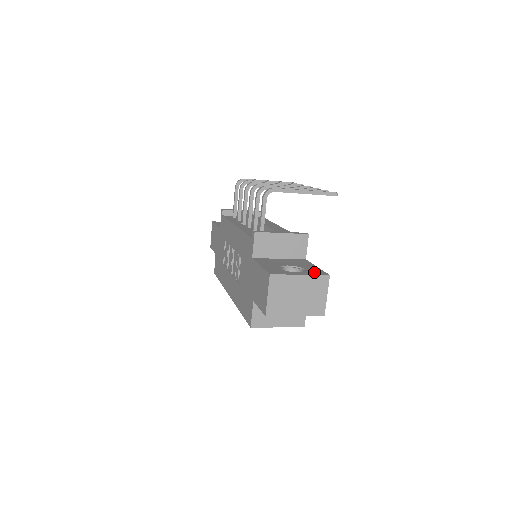
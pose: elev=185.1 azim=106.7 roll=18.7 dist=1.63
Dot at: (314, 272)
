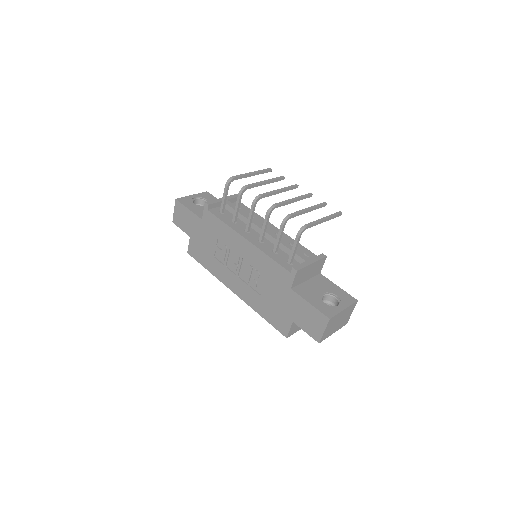
Dot at: (347, 300)
